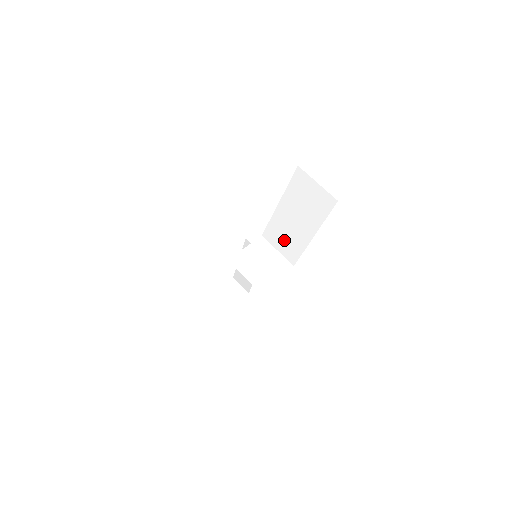
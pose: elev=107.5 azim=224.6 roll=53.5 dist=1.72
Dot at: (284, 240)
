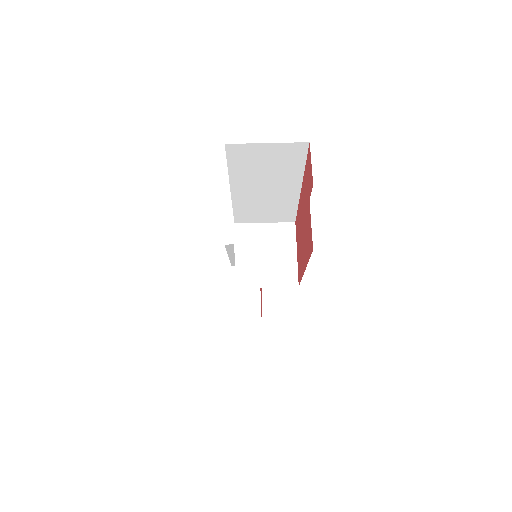
Dot at: (265, 212)
